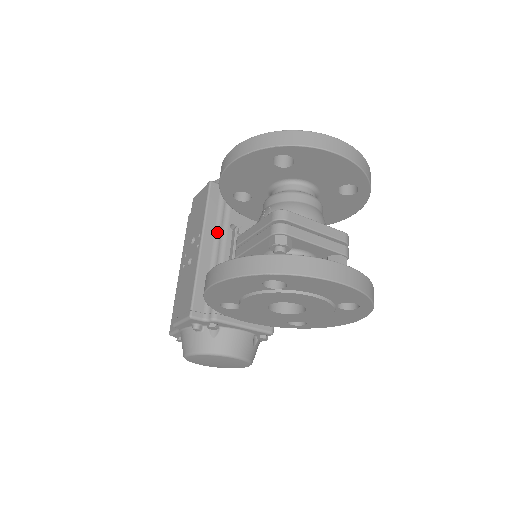
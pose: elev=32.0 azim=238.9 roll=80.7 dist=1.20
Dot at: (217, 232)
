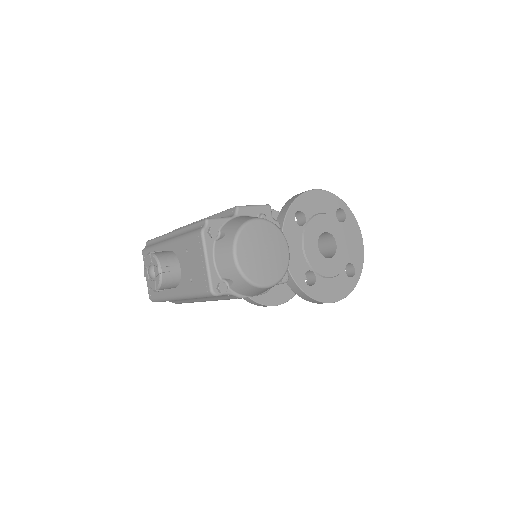
Dot at: occluded
